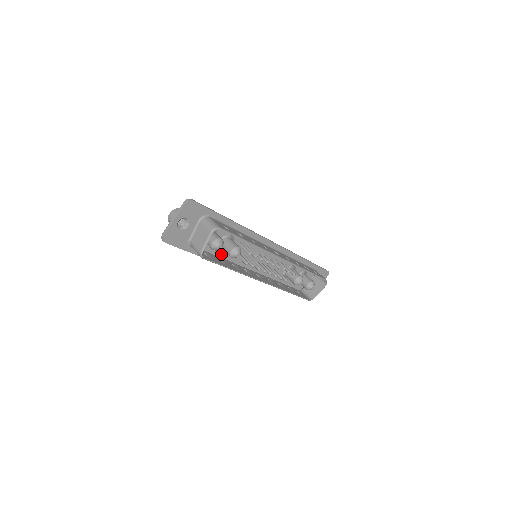
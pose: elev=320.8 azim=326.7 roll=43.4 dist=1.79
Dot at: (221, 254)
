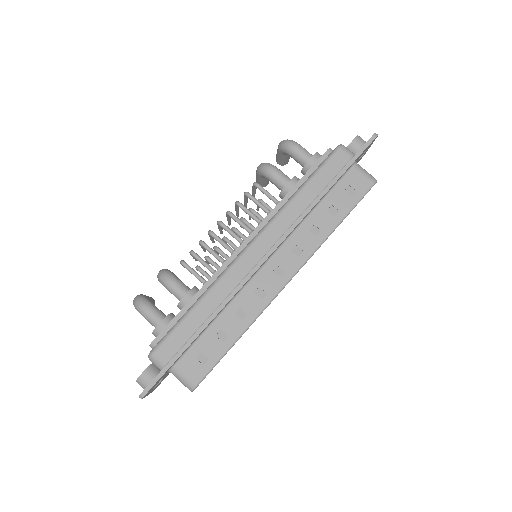
Dot at: occluded
